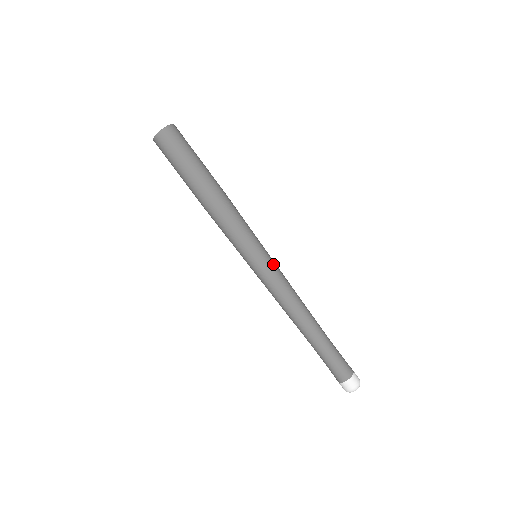
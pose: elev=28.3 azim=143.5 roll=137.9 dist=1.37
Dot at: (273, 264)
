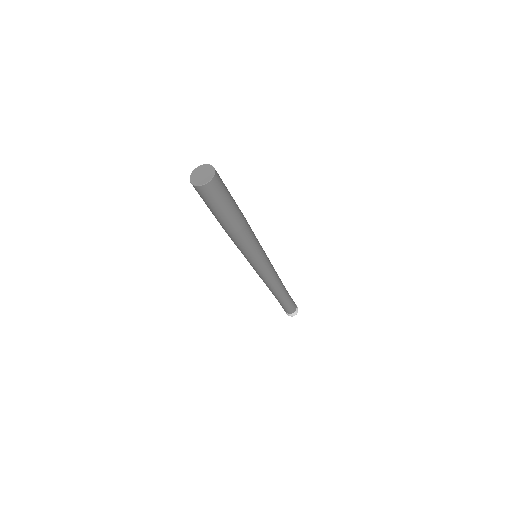
Dot at: (269, 260)
